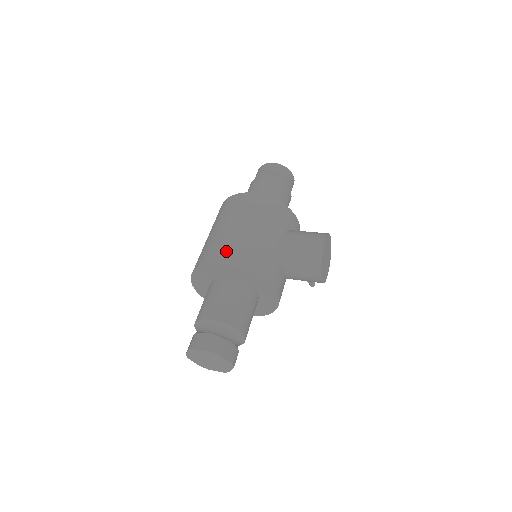
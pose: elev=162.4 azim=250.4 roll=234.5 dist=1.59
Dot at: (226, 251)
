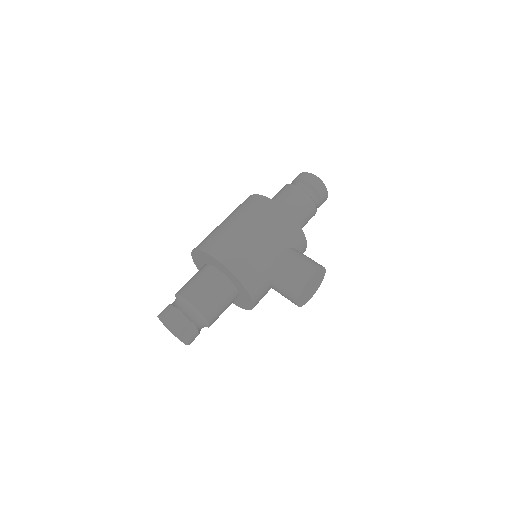
Dot at: (224, 247)
